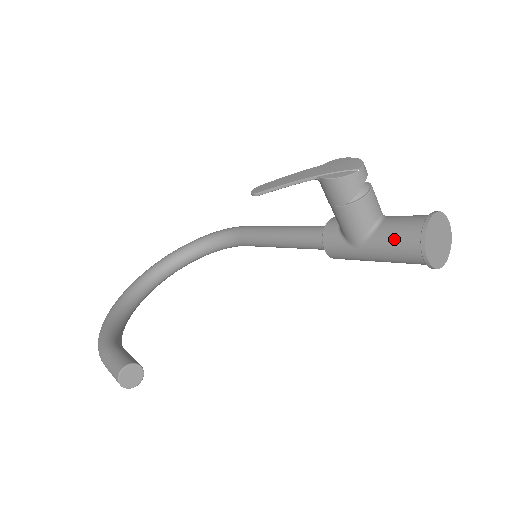
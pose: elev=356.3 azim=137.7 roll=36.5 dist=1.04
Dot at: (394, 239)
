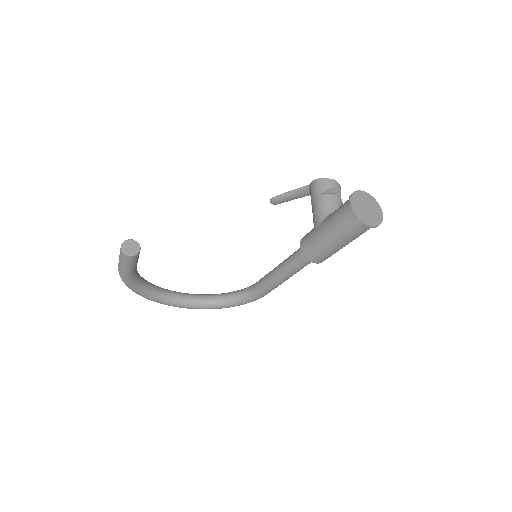
Dot at: (339, 208)
